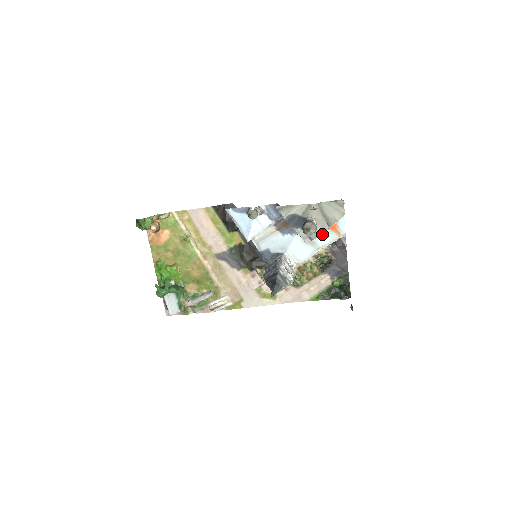
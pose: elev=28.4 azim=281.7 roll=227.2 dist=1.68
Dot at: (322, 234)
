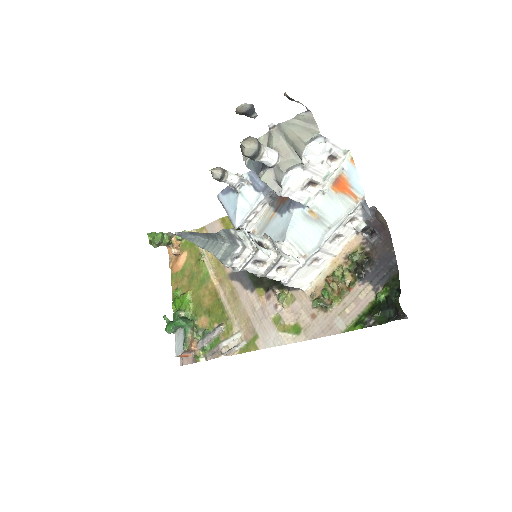
Dot at: (330, 202)
